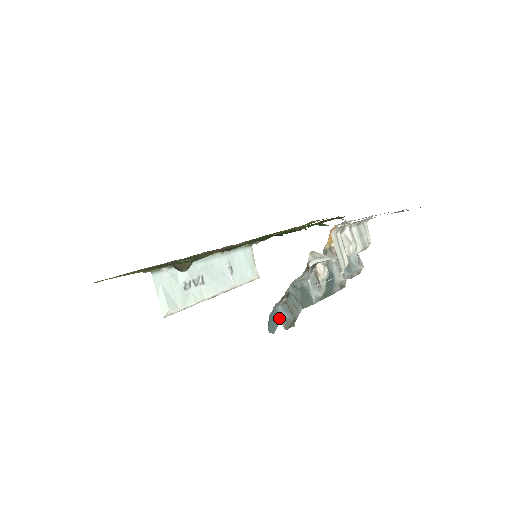
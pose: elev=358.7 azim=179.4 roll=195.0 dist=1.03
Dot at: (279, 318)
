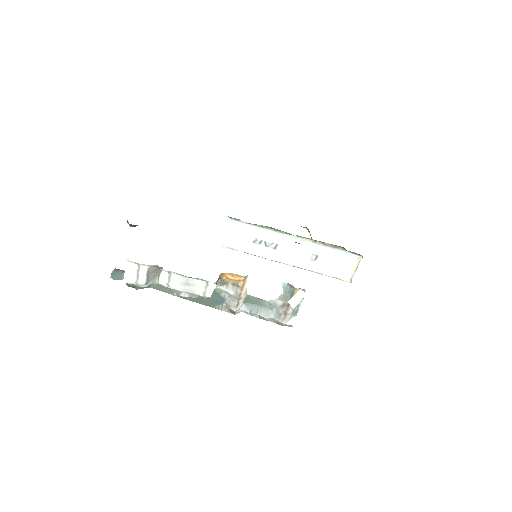
Dot at: (123, 278)
